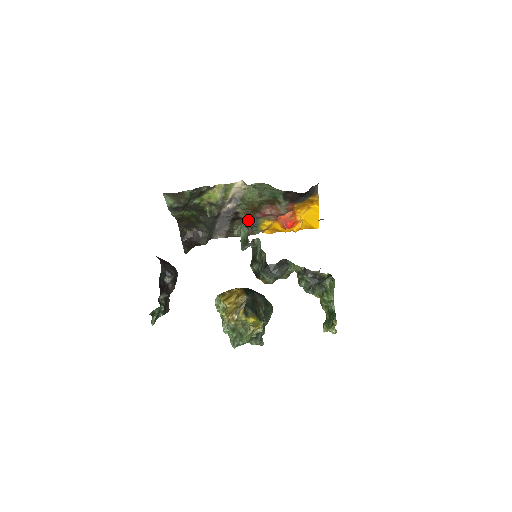
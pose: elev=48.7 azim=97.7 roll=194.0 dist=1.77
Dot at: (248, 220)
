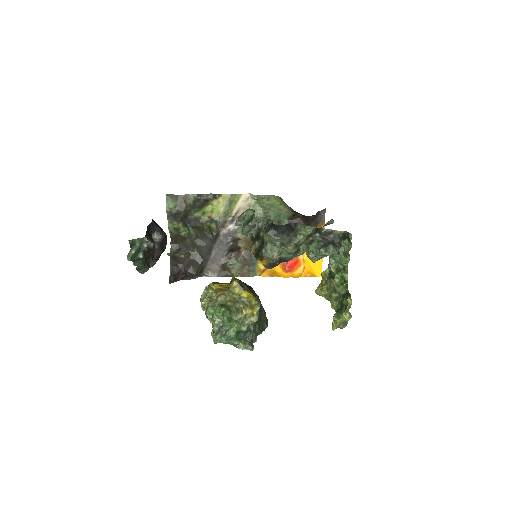
Dot at: (247, 252)
